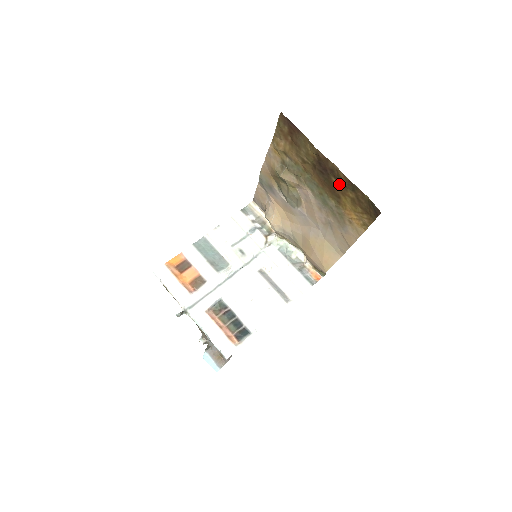
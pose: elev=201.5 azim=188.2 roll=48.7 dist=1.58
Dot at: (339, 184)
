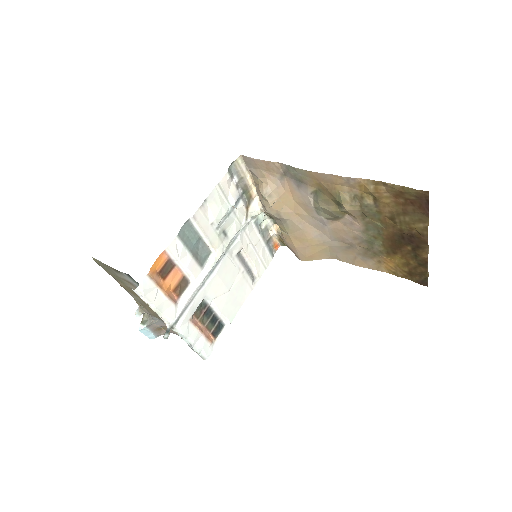
Dot at: (410, 252)
